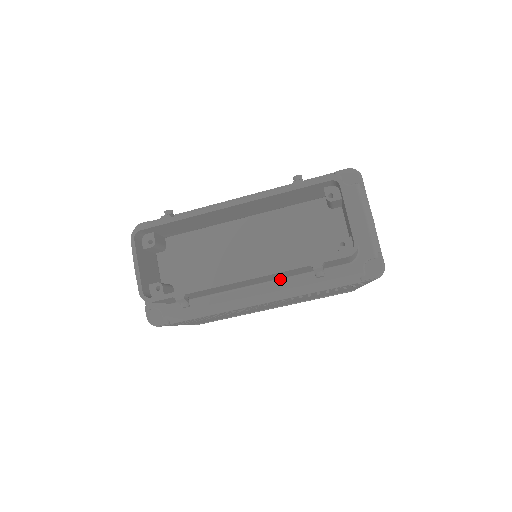
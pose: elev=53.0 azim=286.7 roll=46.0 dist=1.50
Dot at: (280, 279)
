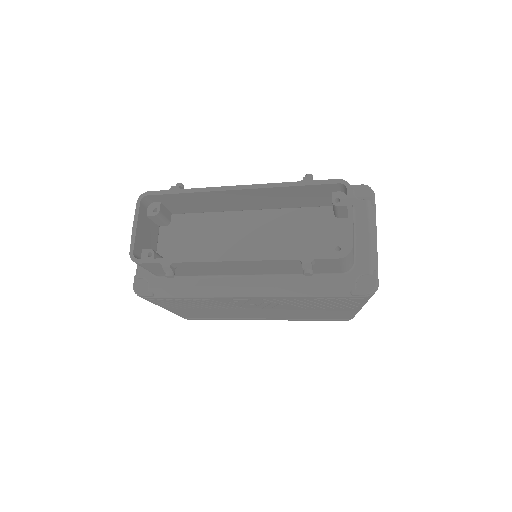
Dot at: (270, 275)
